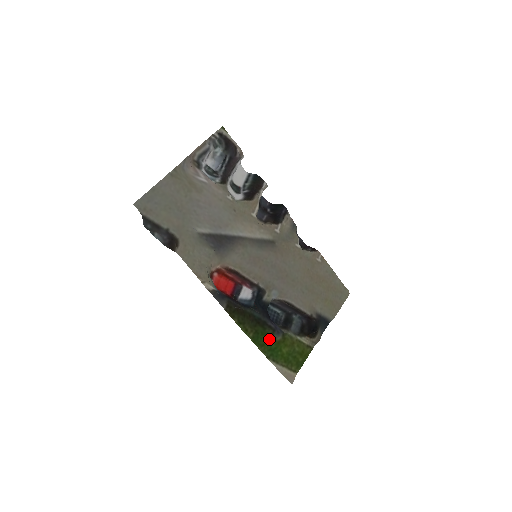
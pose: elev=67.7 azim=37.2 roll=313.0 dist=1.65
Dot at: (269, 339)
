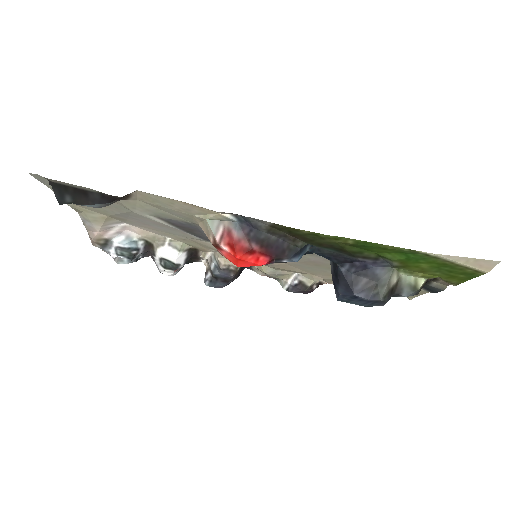
Dot at: (382, 253)
